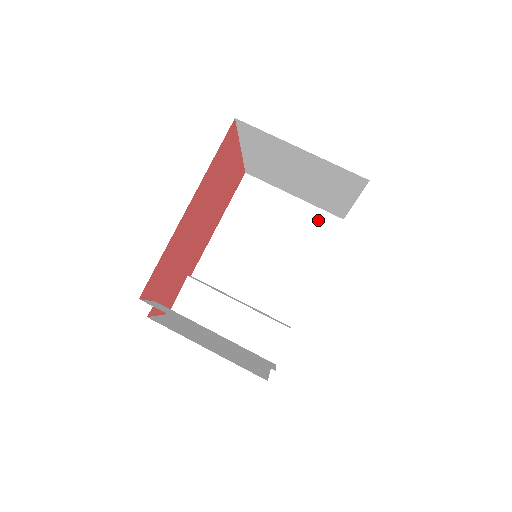
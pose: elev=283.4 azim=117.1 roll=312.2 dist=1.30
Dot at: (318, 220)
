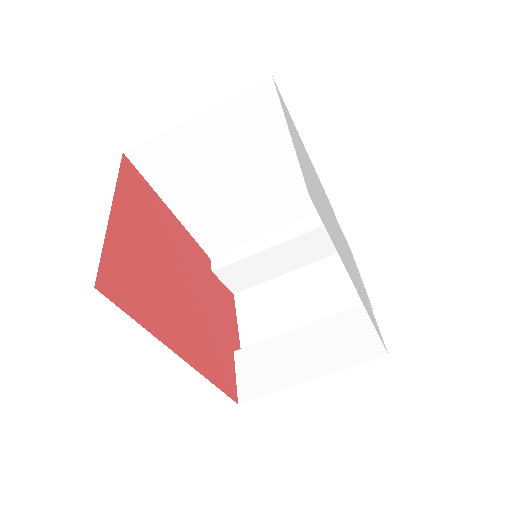
Dot at: (247, 108)
